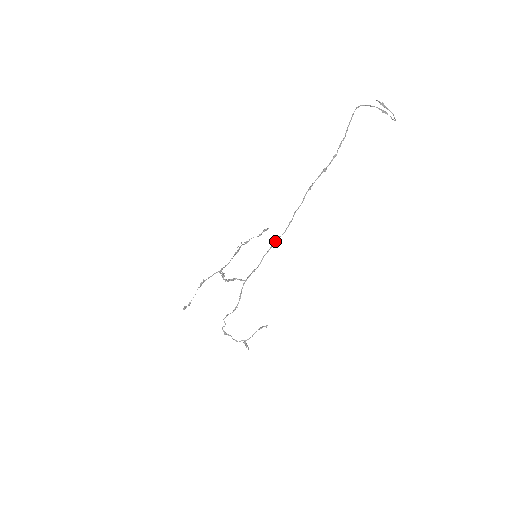
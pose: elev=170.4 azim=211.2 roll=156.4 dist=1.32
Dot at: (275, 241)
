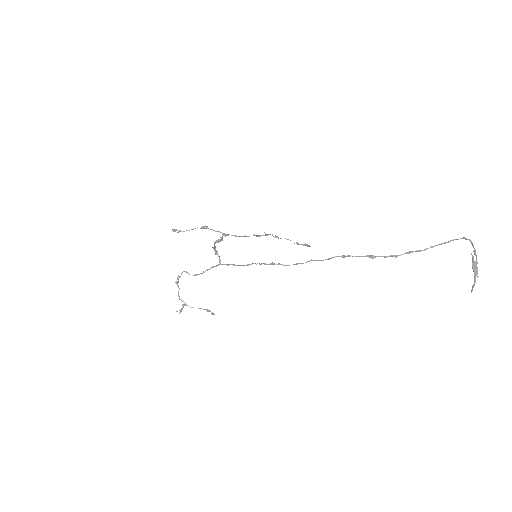
Dot at: (273, 263)
